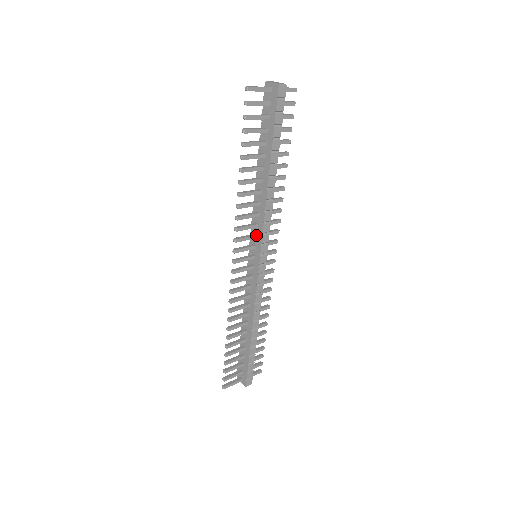
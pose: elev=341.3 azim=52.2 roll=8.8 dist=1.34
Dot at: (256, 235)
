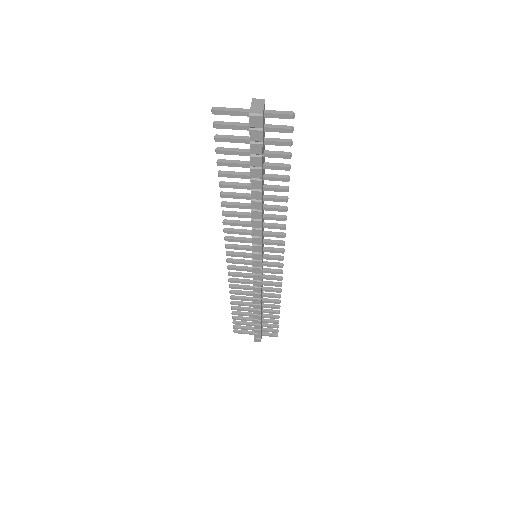
Dot at: (251, 241)
